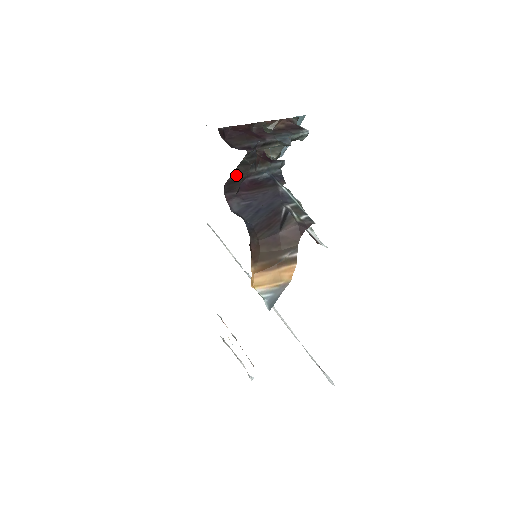
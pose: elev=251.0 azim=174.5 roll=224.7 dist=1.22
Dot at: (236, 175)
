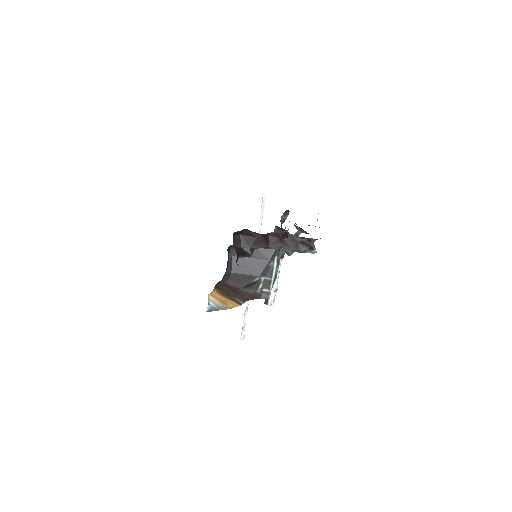
Dot at: occluded
